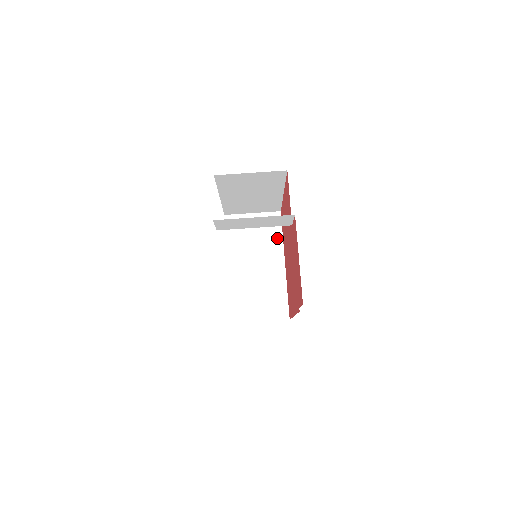
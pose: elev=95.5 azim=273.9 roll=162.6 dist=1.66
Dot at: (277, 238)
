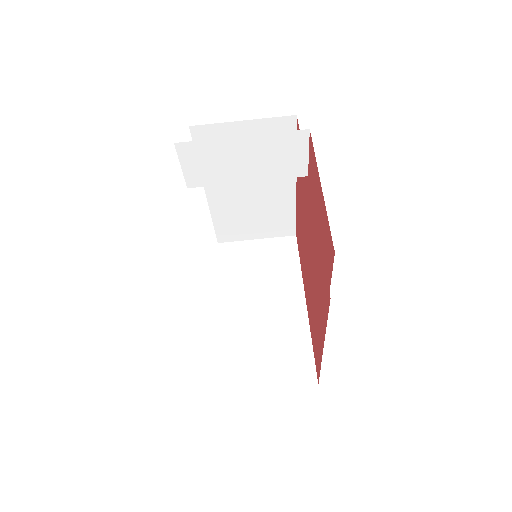
Dot at: (292, 268)
